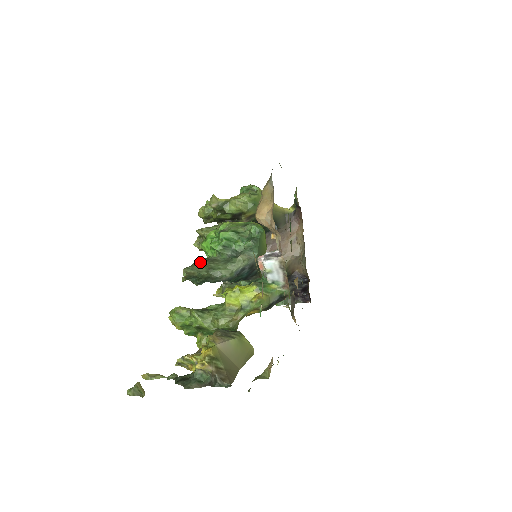
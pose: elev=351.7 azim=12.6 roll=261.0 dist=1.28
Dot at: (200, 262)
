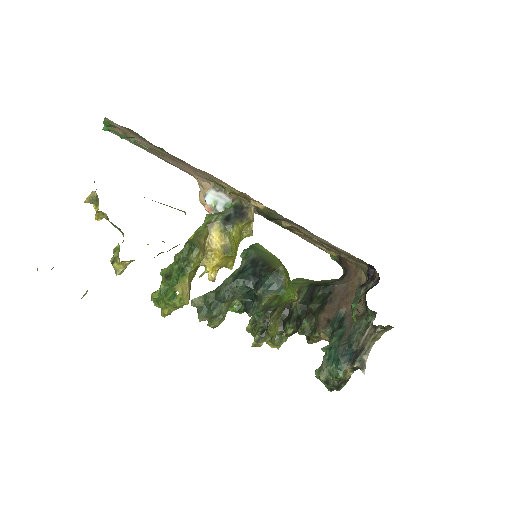
Dot at: occluded
